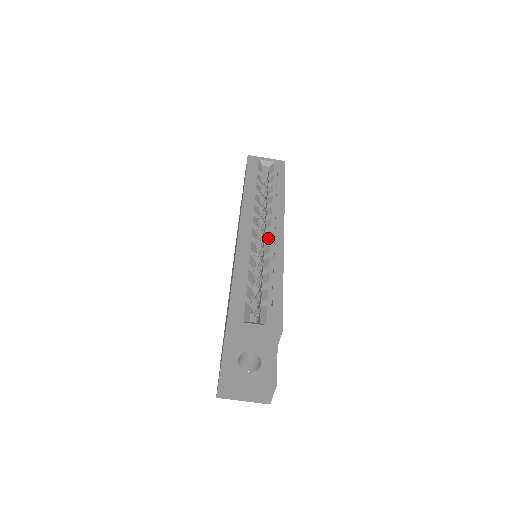
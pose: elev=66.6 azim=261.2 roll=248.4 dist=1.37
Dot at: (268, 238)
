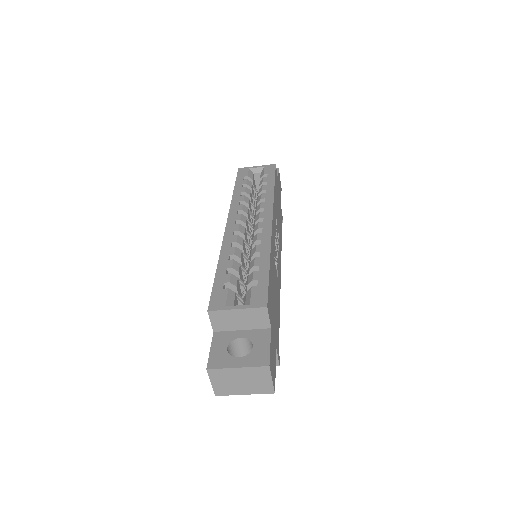
Dot at: (256, 229)
